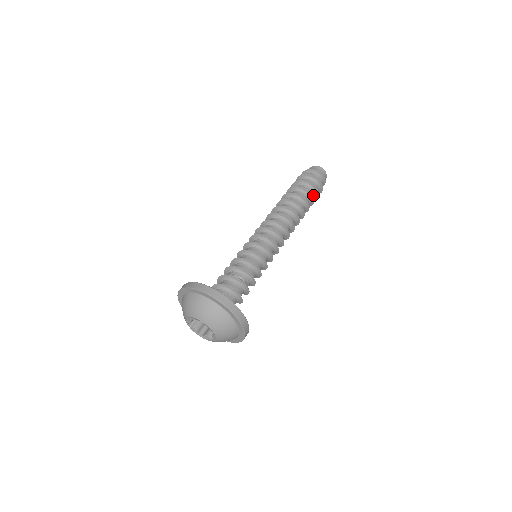
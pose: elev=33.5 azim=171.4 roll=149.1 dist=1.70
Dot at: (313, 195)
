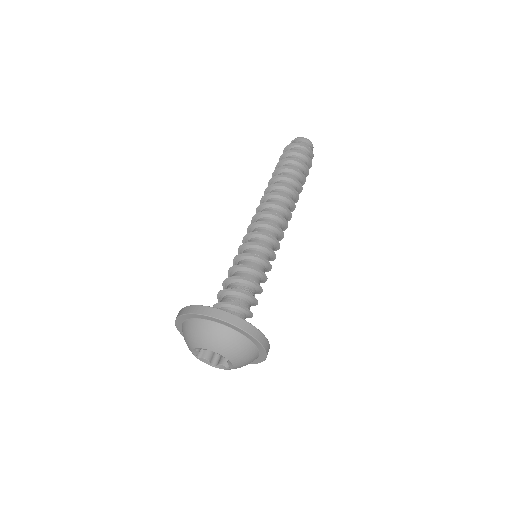
Dot at: occluded
